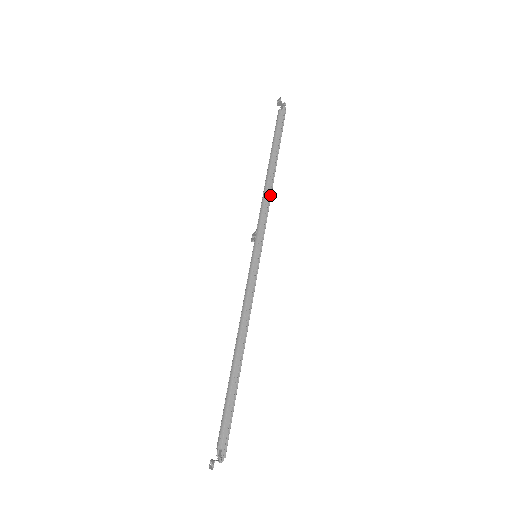
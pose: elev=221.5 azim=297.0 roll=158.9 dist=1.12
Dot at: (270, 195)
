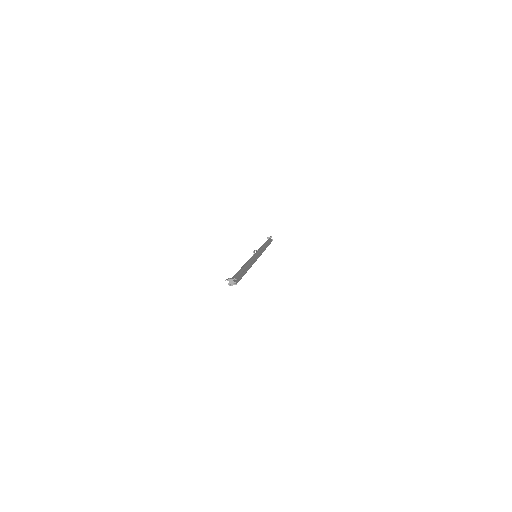
Dot at: occluded
